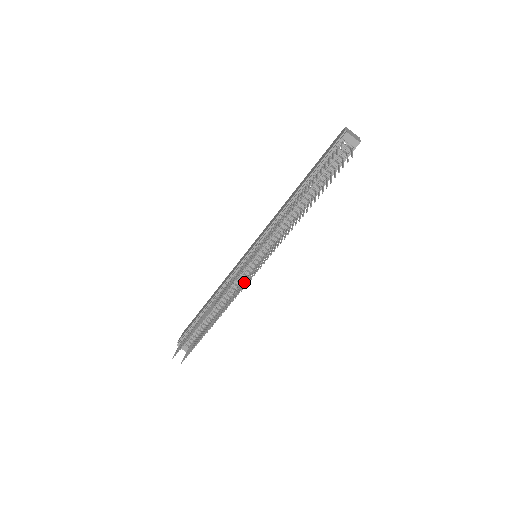
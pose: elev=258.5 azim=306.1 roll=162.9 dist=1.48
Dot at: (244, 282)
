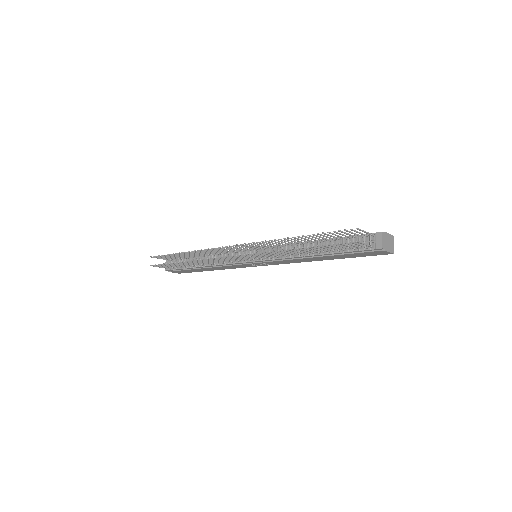
Dot at: (229, 259)
